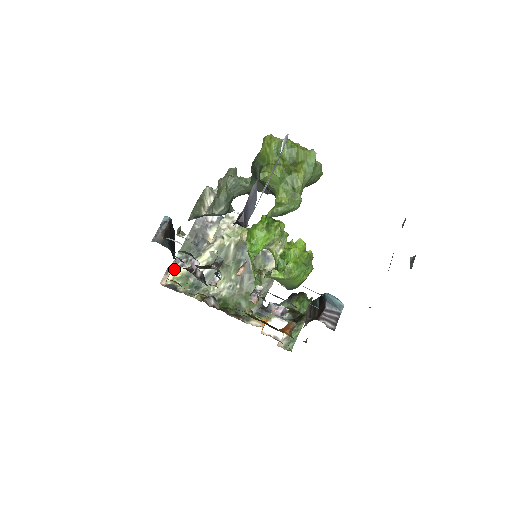
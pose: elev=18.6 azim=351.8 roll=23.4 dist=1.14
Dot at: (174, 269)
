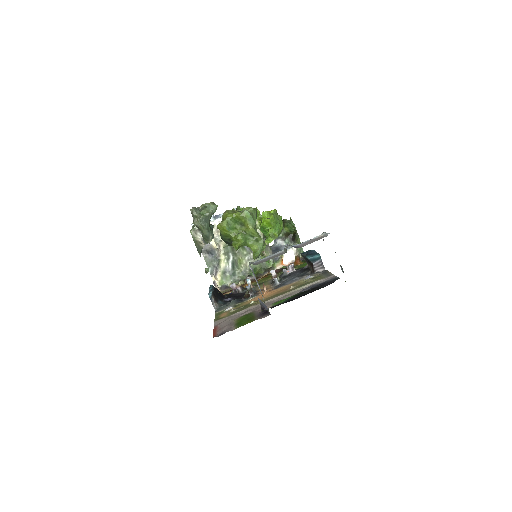
Dot at: (215, 278)
